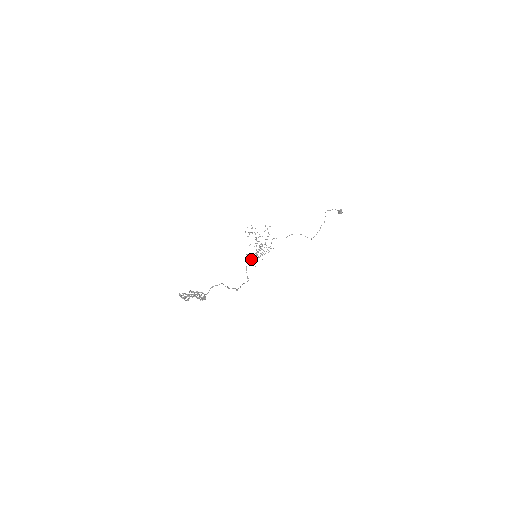
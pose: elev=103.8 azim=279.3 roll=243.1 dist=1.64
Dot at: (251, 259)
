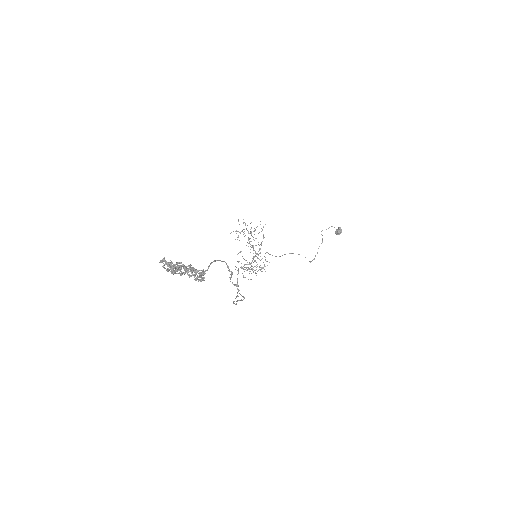
Dot at: occluded
